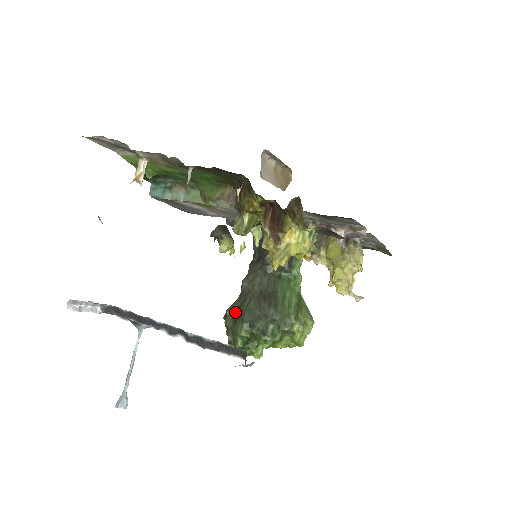
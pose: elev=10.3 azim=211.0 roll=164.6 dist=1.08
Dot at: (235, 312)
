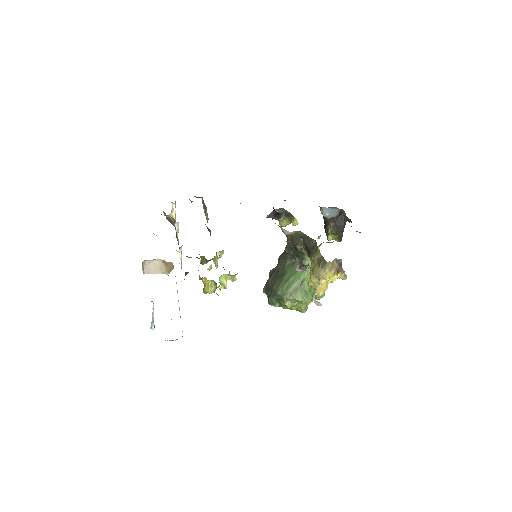
Dot at: (270, 275)
